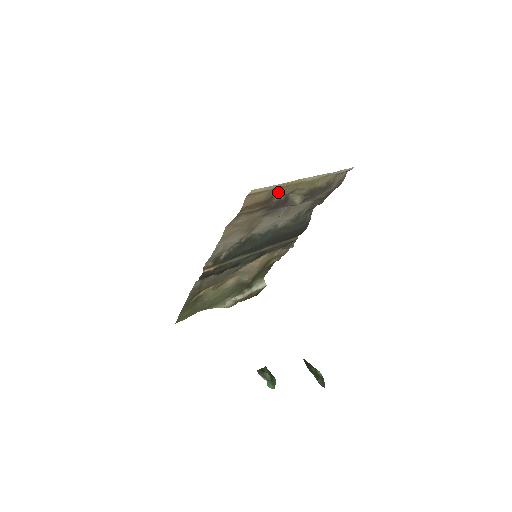
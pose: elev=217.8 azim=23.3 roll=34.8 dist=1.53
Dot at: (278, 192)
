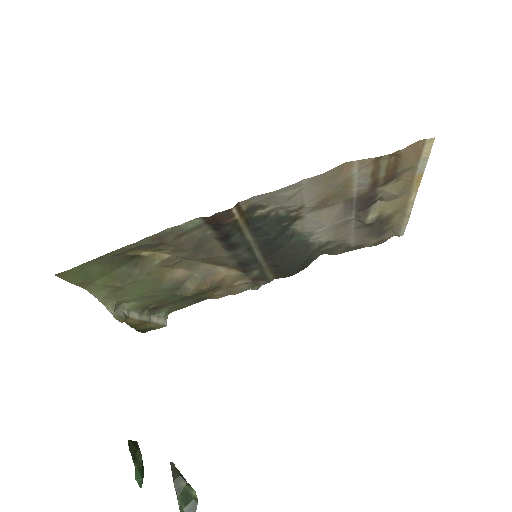
Dot at: (399, 181)
